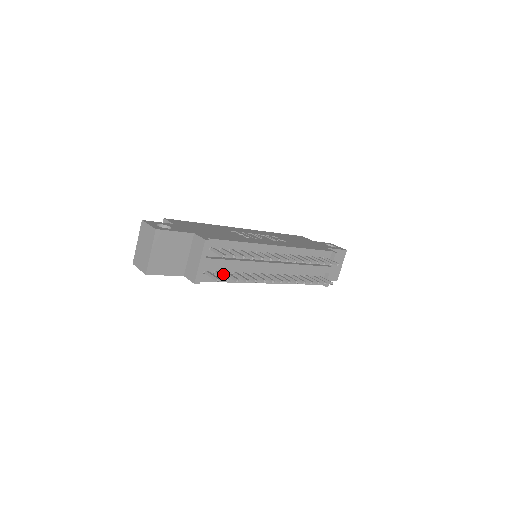
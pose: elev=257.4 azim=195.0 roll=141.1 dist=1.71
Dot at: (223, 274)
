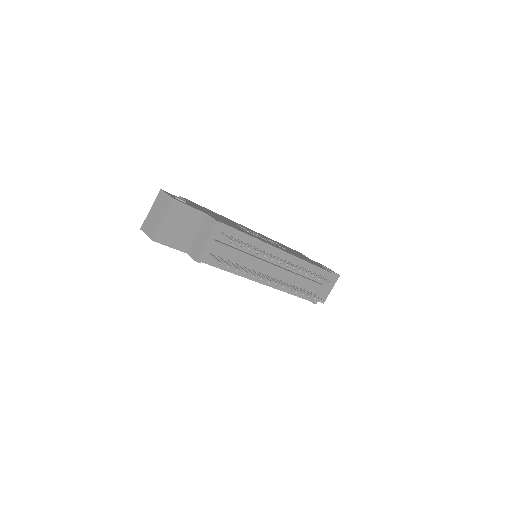
Dot at: occluded
